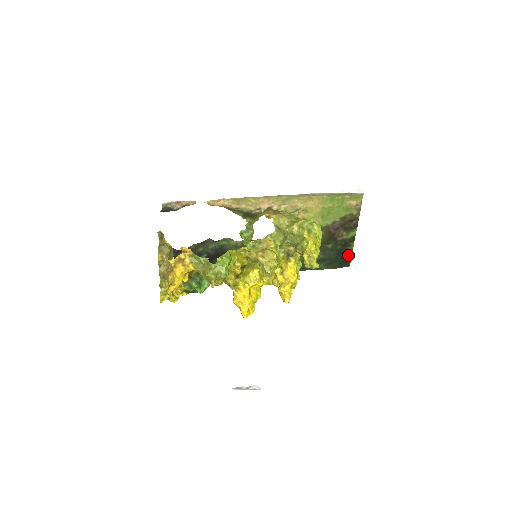
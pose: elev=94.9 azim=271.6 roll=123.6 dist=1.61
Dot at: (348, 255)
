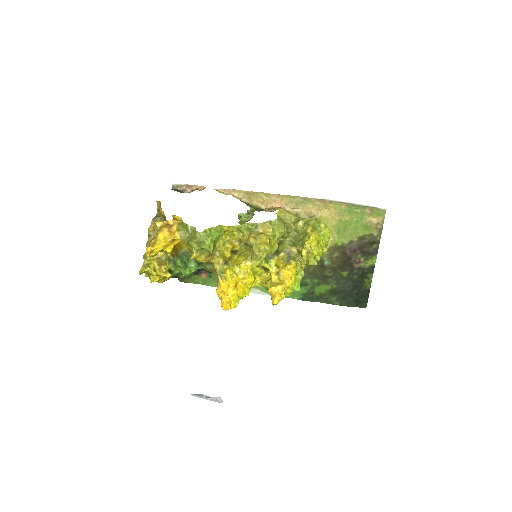
Dot at: (365, 290)
